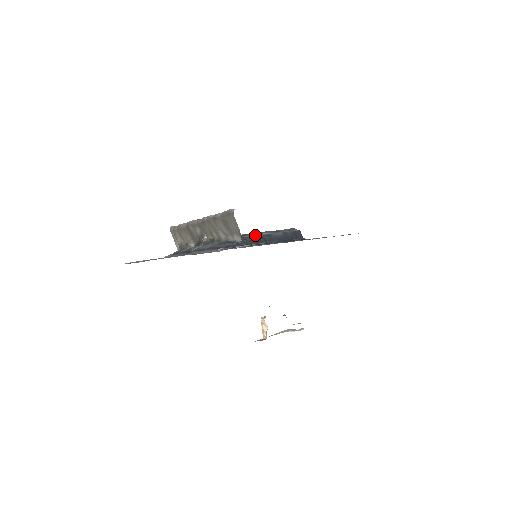
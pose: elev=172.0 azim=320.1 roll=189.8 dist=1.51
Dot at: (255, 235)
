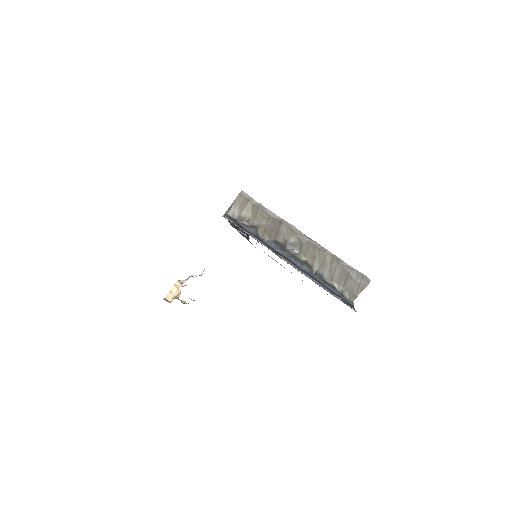
Dot at: occluded
